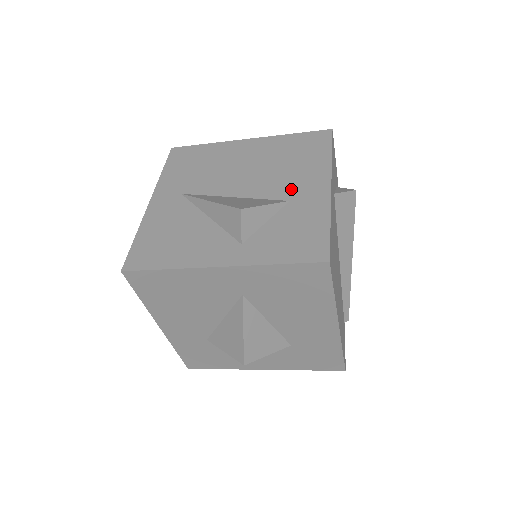
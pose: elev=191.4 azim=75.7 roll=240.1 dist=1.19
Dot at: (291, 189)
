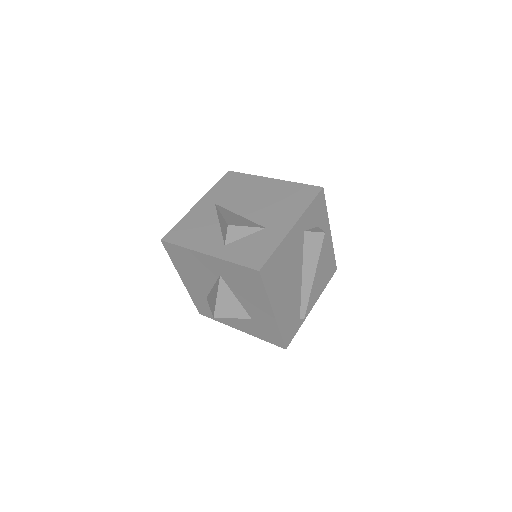
Dot at: (271, 221)
